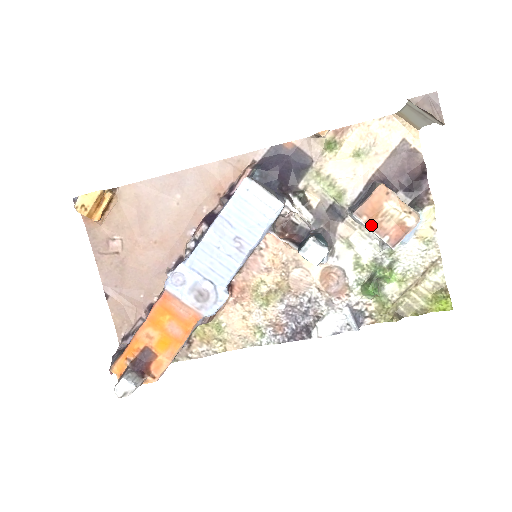
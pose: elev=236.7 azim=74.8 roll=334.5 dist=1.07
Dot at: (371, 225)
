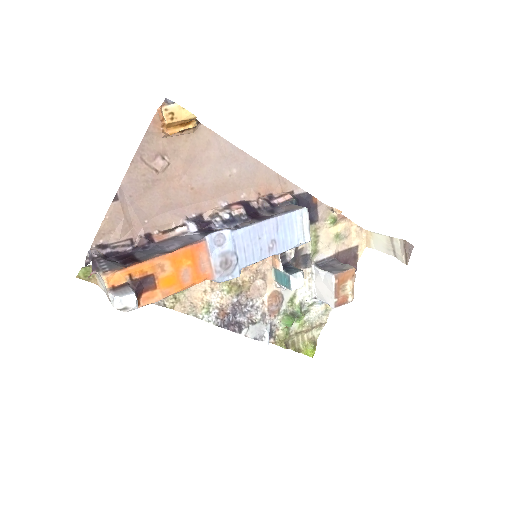
Dot at: (336, 287)
